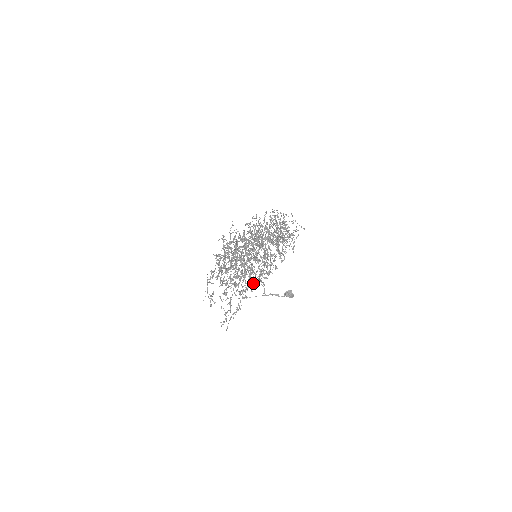
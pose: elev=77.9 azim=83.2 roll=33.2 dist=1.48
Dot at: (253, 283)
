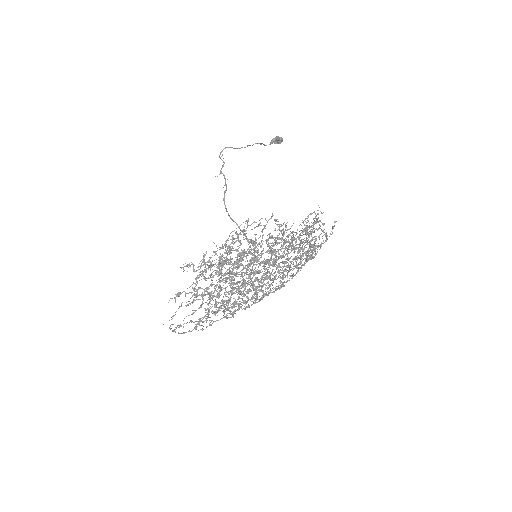
Dot at: (237, 225)
